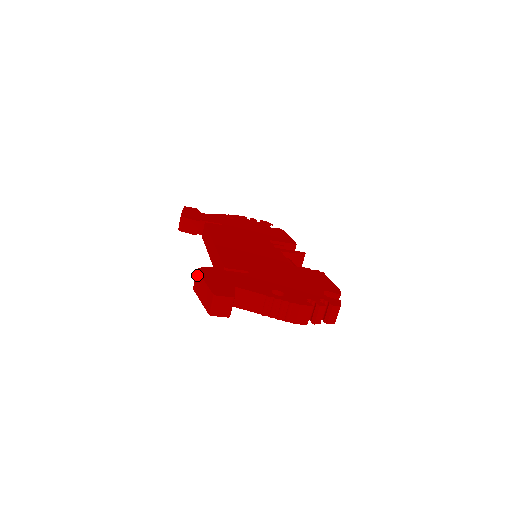
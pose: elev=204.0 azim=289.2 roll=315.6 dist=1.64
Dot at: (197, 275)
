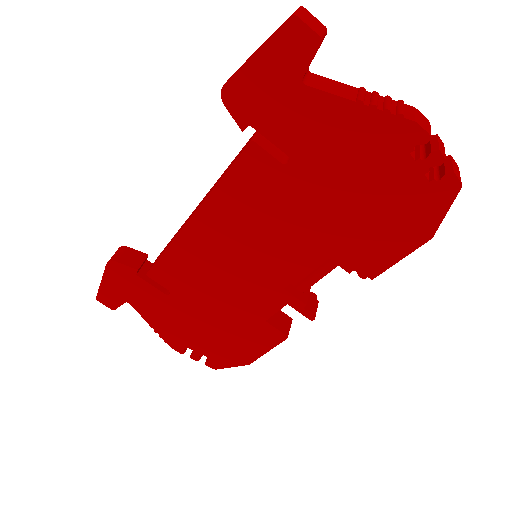
Dot at: occluded
